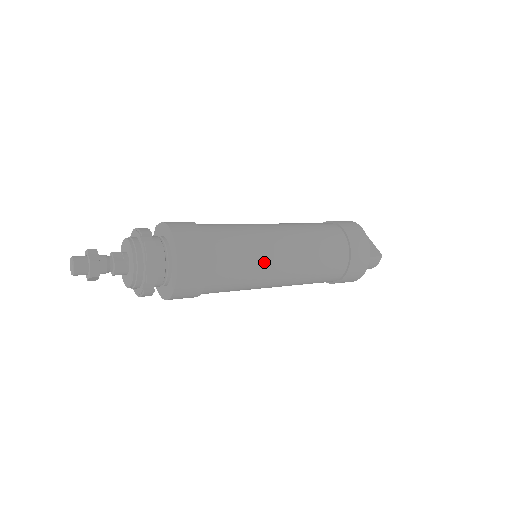
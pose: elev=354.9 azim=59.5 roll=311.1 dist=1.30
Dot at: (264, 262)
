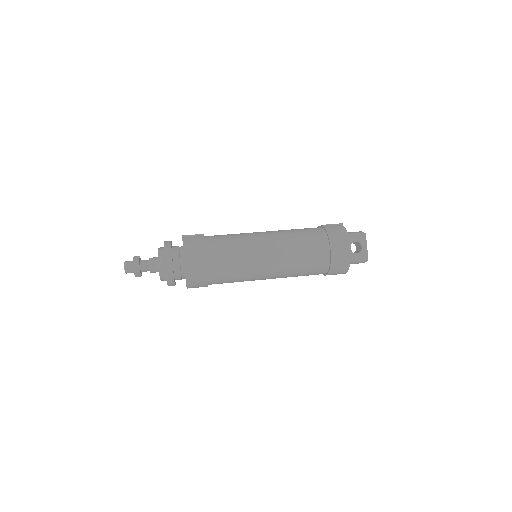
Dot at: (252, 276)
